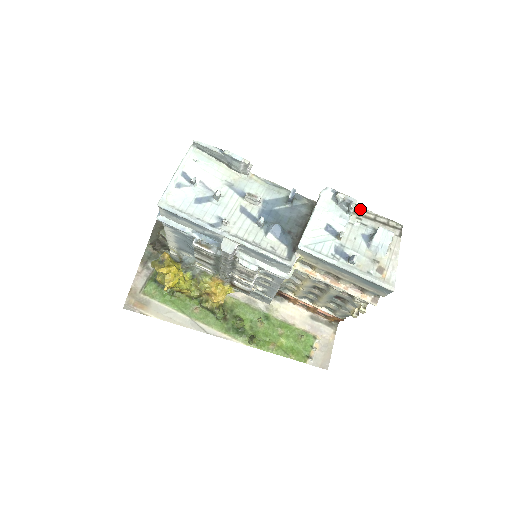
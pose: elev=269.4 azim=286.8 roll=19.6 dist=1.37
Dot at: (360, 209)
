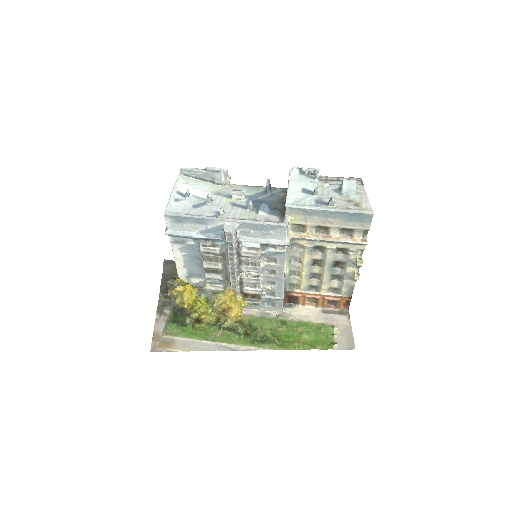
Dot at: (324, 177)
